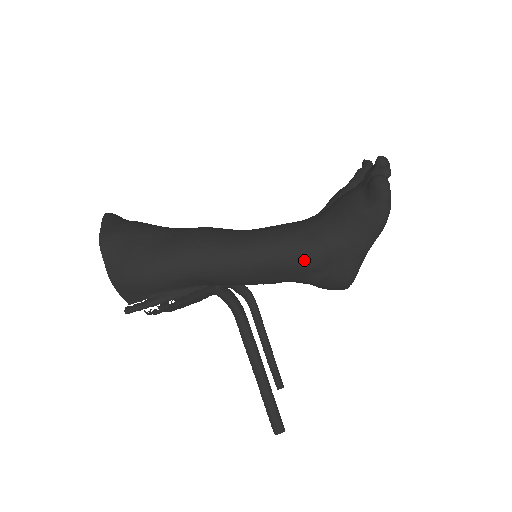
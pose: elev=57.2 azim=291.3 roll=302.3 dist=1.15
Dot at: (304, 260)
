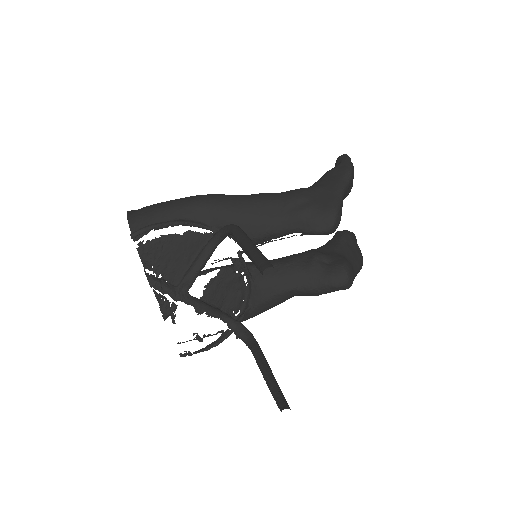
Dot at: (291, 194)
